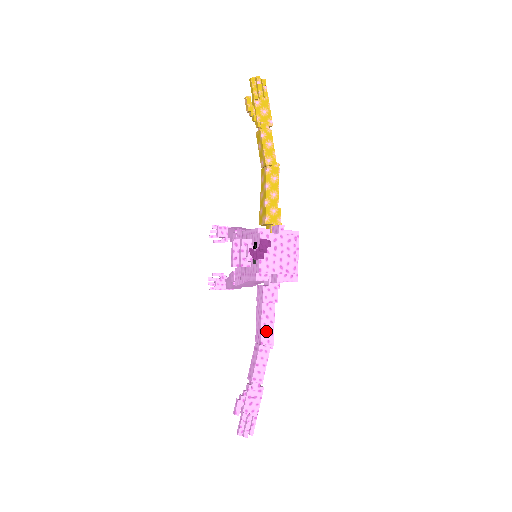
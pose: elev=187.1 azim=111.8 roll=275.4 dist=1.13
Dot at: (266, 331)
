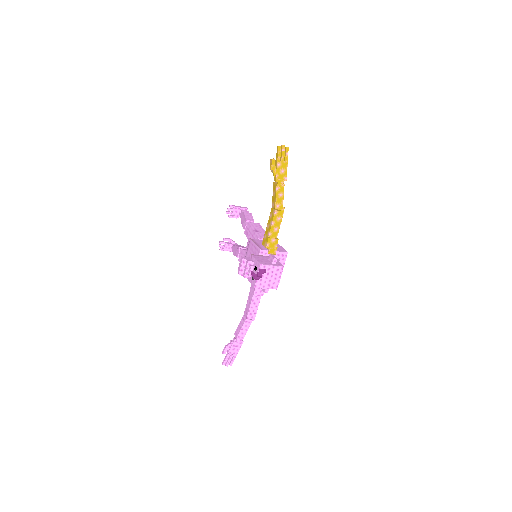
Dot at: (252, 311)
